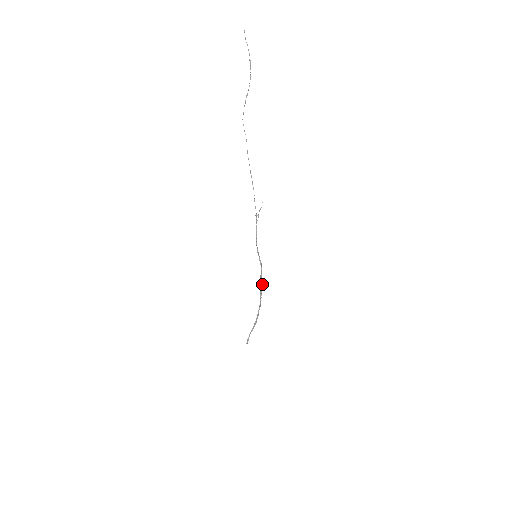
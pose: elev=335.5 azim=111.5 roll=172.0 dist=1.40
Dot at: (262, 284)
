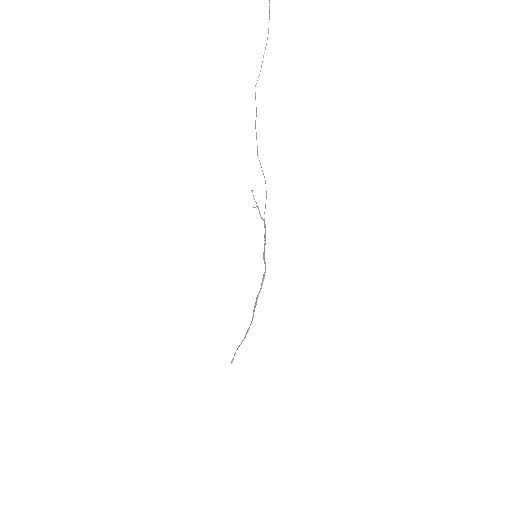
Dot at: (261, 287)
